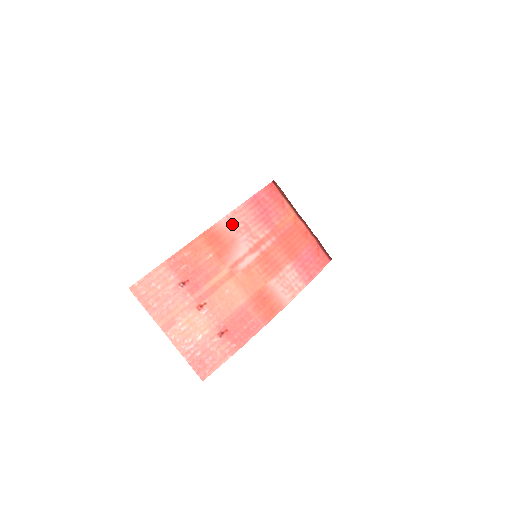
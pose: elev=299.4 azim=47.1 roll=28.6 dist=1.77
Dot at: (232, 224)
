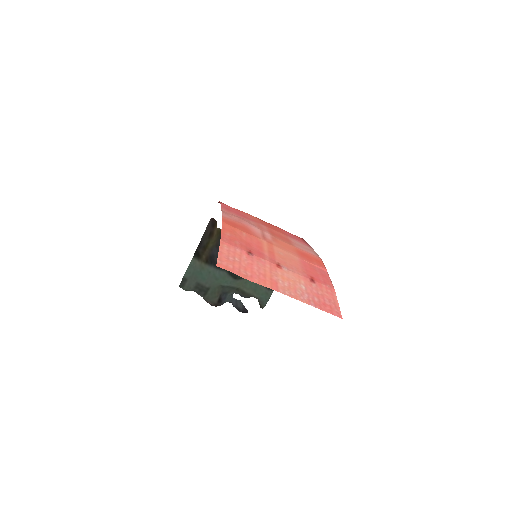
Dot at: (231, 217)
